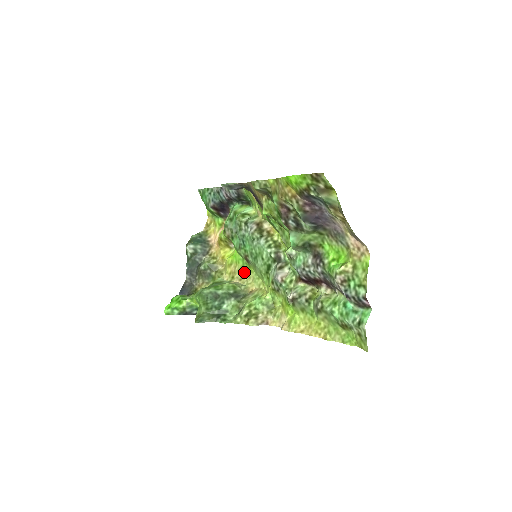
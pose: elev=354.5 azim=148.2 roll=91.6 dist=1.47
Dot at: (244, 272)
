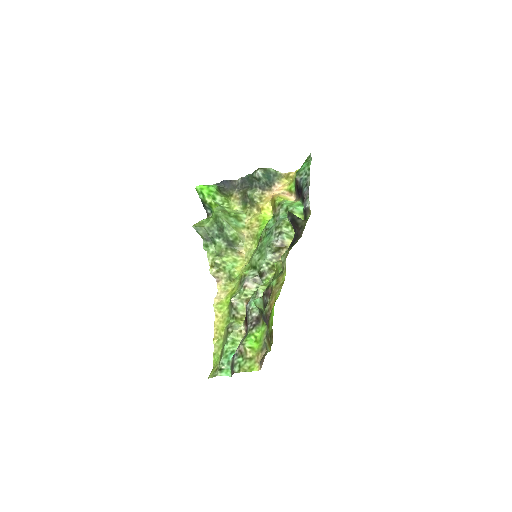
Dot at: (254, 237)
